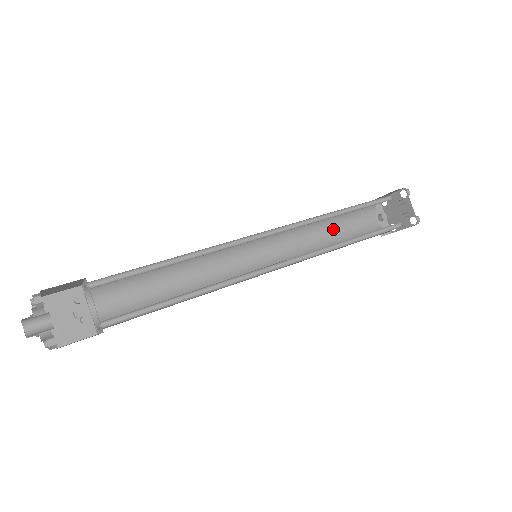
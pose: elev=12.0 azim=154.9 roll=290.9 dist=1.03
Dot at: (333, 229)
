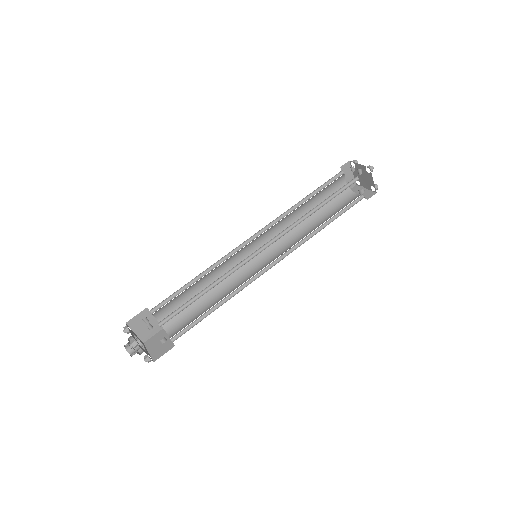
Dot at: (321, 219)
